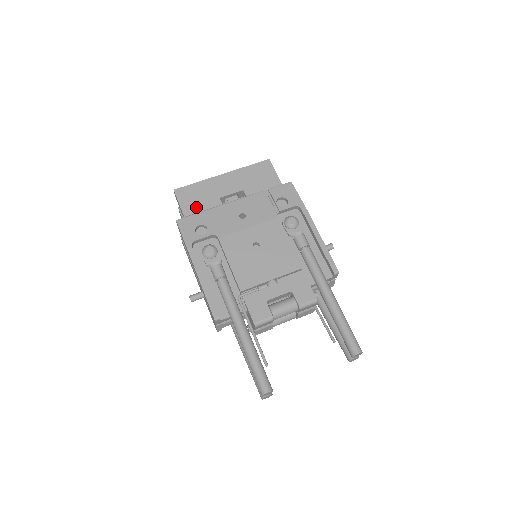
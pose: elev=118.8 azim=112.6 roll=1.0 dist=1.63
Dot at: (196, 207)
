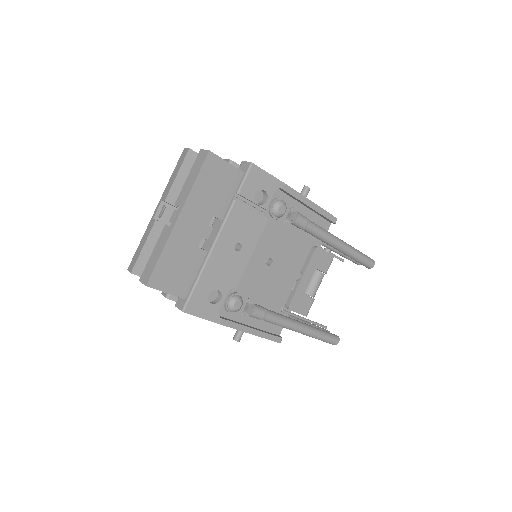
Dot at: (185, 279)
